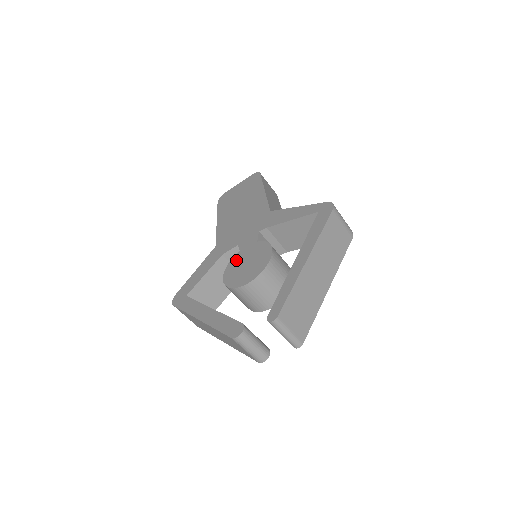
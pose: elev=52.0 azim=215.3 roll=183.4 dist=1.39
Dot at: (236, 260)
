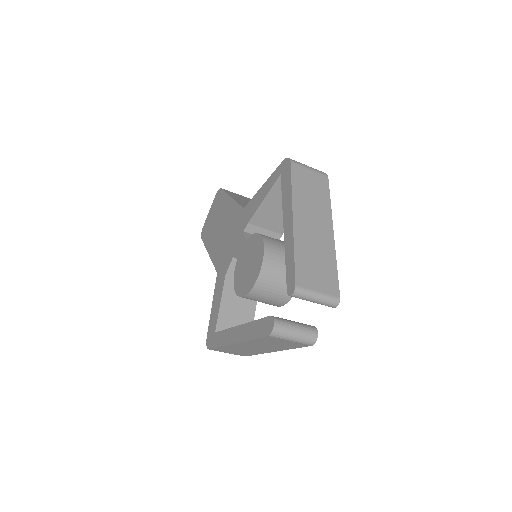
Dot at: (238, 269)
